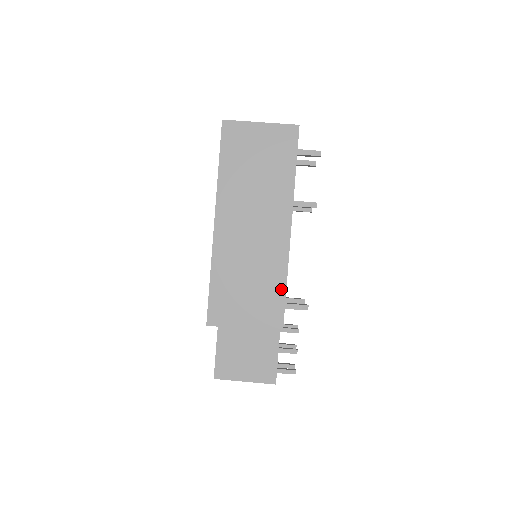
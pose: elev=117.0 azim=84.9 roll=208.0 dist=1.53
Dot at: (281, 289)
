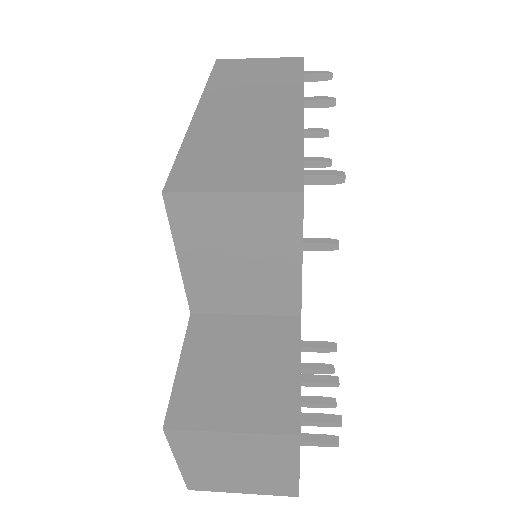
Dot at: (295, 152)
